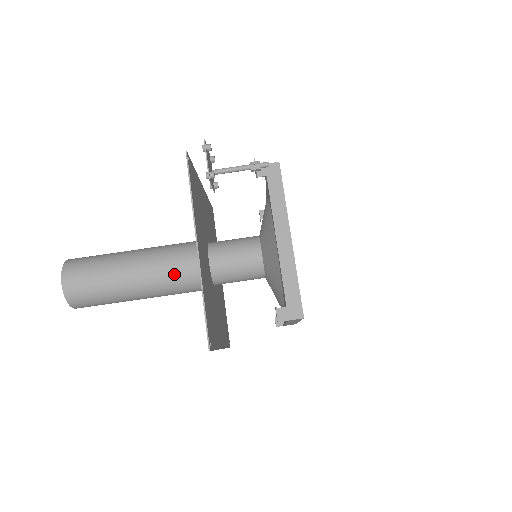
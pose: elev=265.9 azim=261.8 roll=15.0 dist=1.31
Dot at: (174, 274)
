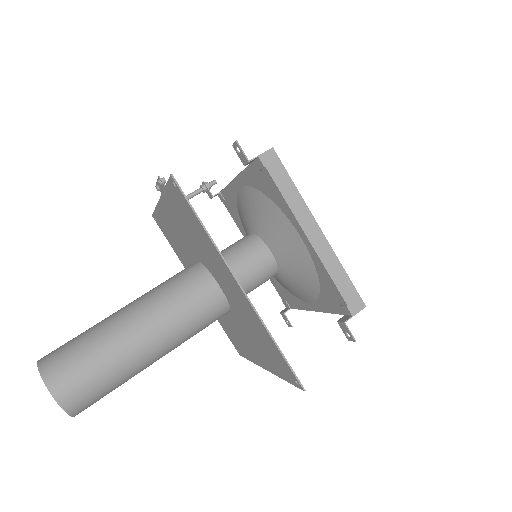
Dot at: (165, 284)
